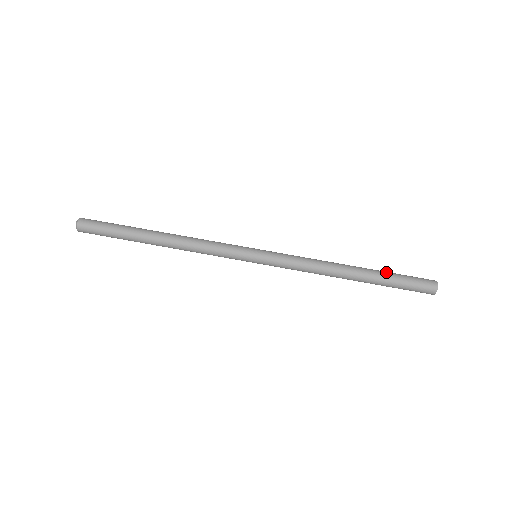
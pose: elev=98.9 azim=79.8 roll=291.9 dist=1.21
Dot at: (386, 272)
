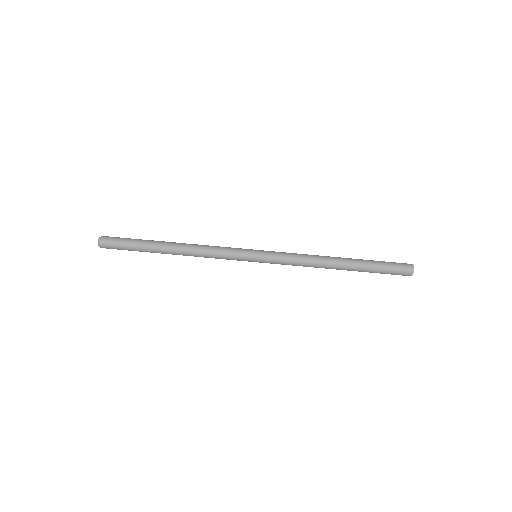
Dot at: (367, 260)
